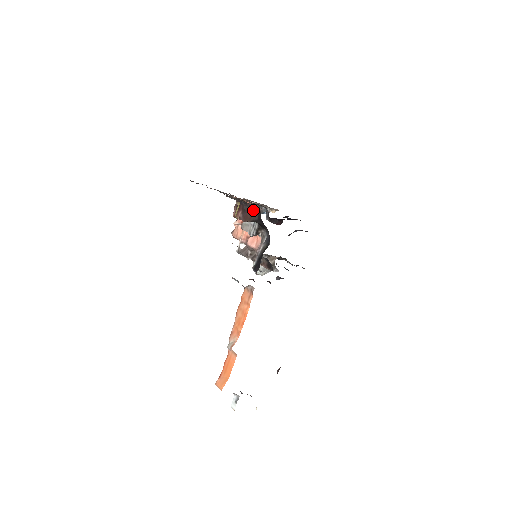
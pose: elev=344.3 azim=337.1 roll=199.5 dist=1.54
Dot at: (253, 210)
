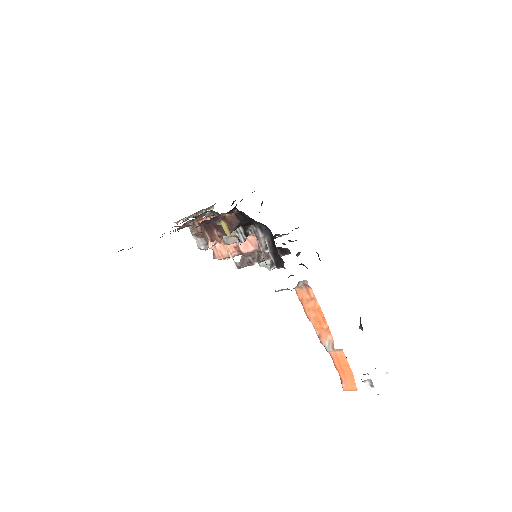
Dot at: (227, 218)
